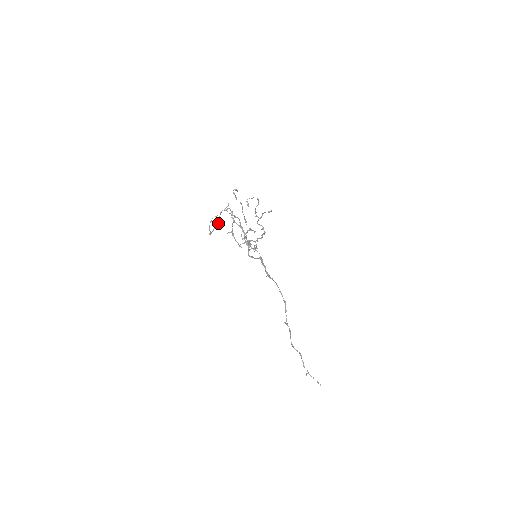
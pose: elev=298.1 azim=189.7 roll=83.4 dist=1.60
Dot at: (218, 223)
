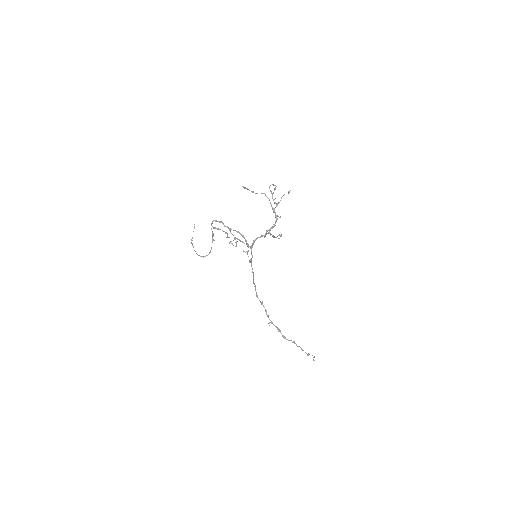
Dot at: (213, 239)
